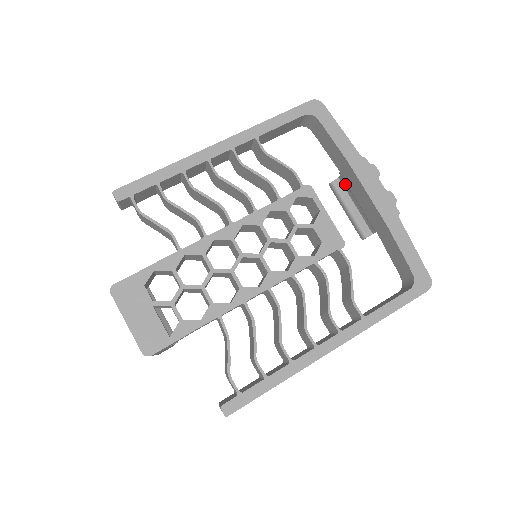
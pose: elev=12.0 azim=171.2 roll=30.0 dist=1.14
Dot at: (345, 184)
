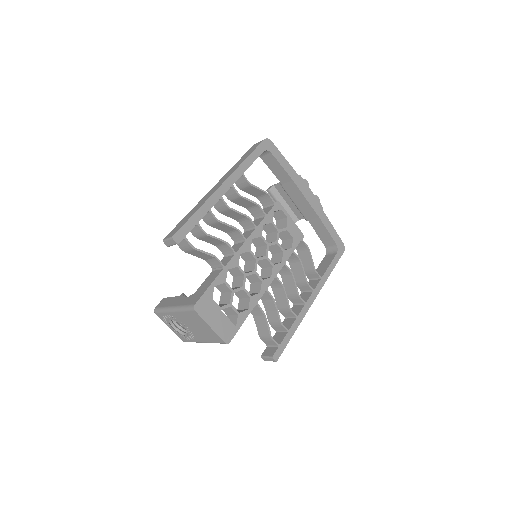
Dot at: (280, 190)
